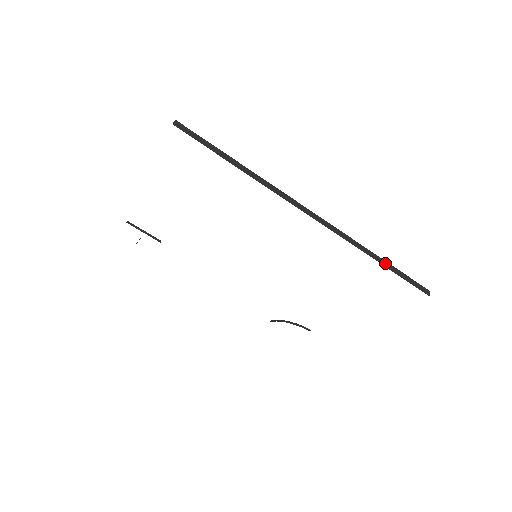
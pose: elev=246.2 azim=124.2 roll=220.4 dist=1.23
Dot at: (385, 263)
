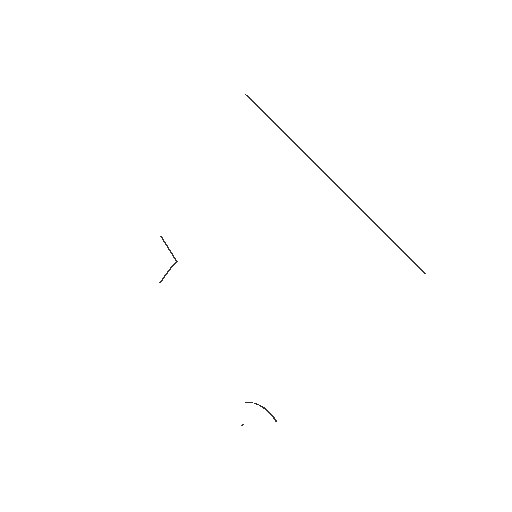
Dot at: (379, 228)
